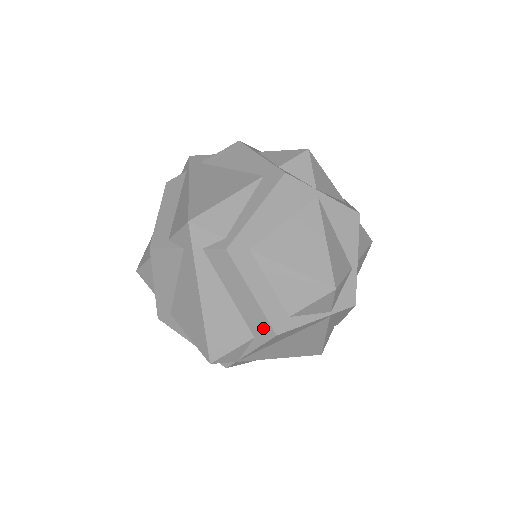
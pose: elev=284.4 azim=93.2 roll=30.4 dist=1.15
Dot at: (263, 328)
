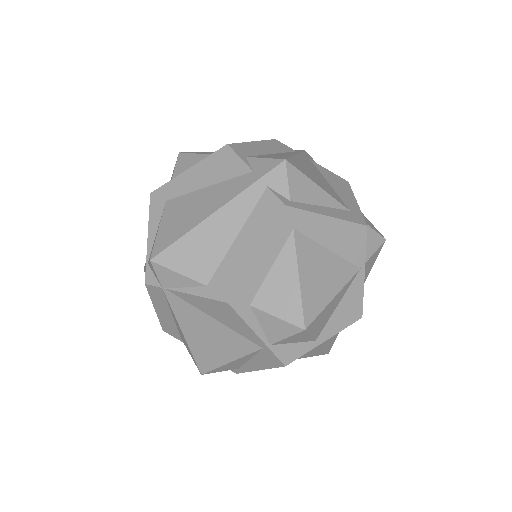
Dot at: (225, 286)
